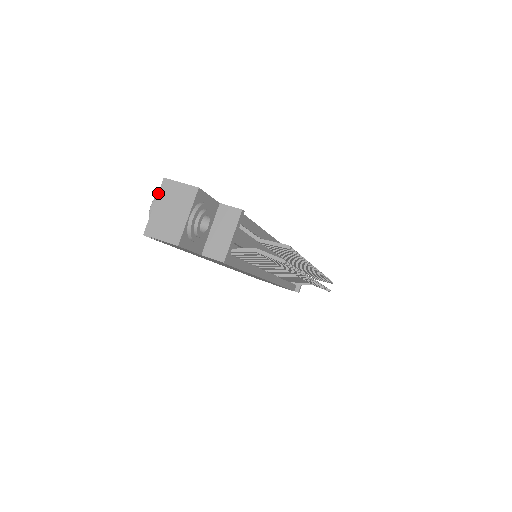
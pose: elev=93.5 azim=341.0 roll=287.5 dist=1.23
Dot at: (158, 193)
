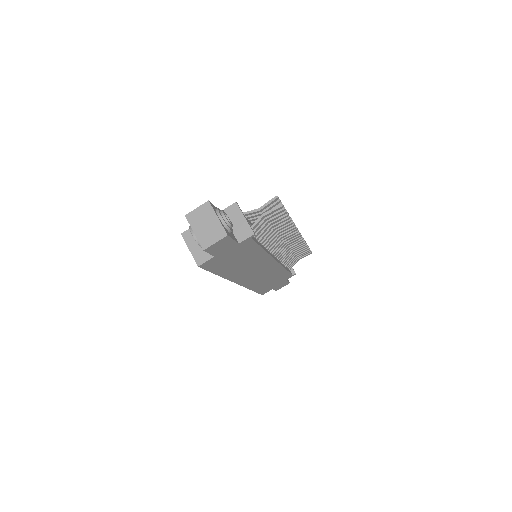
Dot at: (190, 225)
